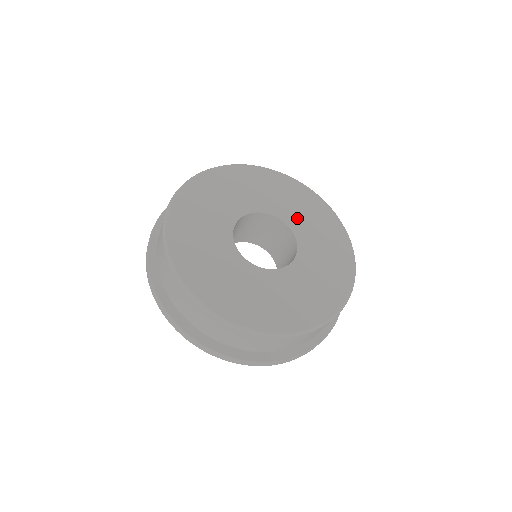
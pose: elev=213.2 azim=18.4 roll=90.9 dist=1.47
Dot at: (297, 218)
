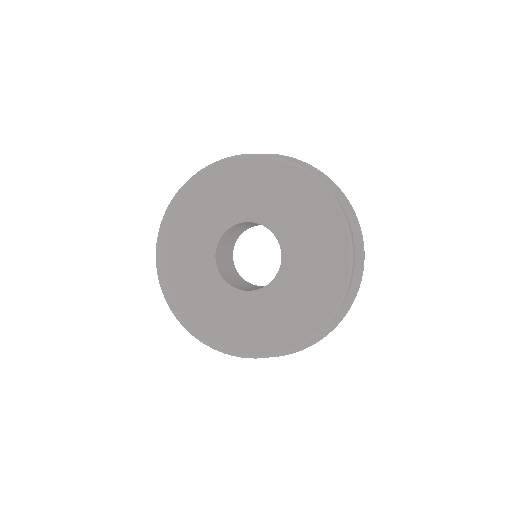
Dot at: (298, 249)
